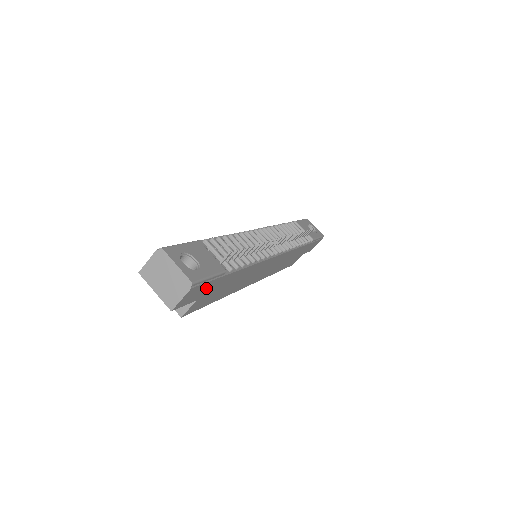
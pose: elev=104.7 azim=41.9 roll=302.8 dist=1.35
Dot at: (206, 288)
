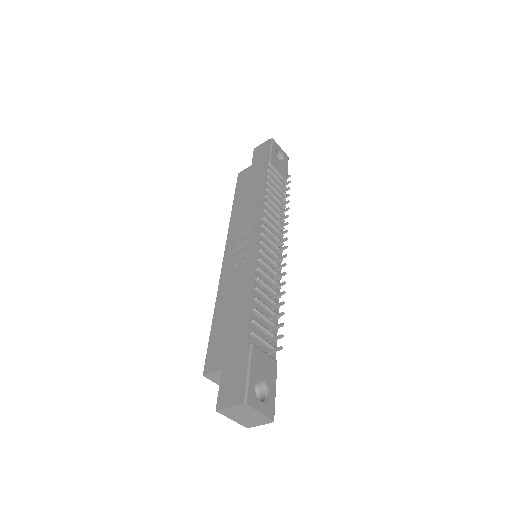
Dot at: occluded
